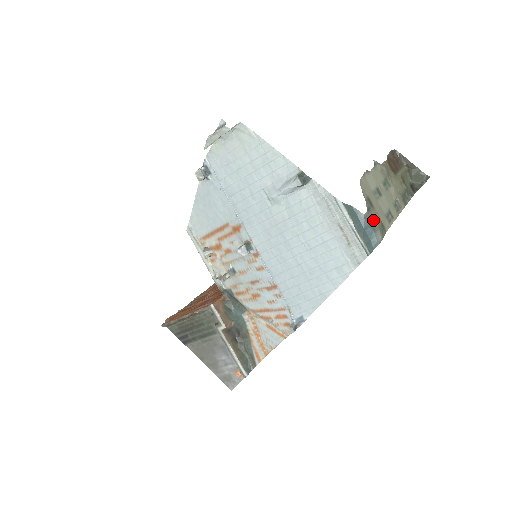
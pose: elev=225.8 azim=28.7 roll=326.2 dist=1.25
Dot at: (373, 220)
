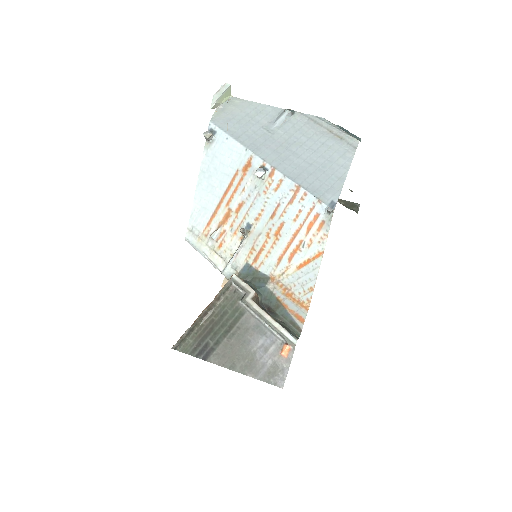
Dot at: occluded
